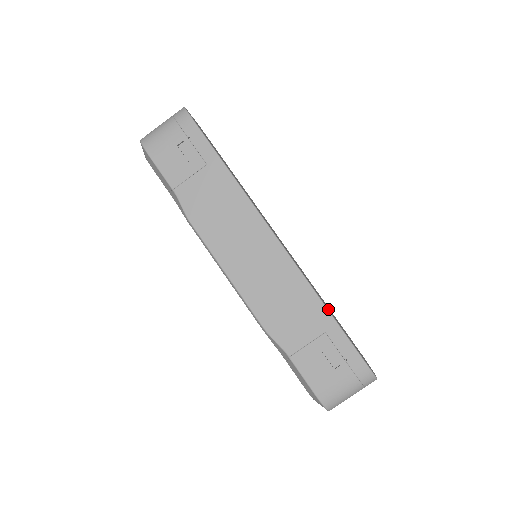
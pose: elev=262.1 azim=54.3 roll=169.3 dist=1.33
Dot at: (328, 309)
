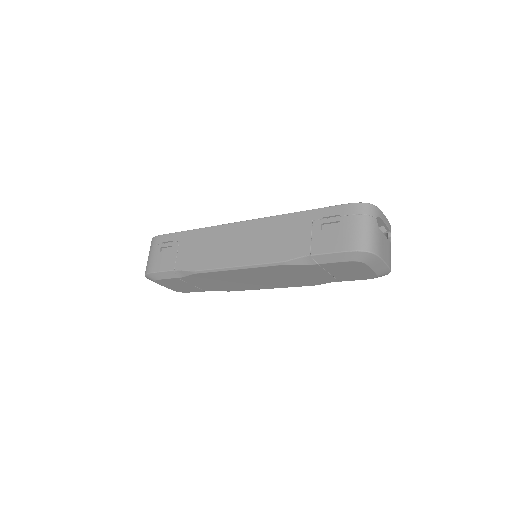
Dot at: occluded
